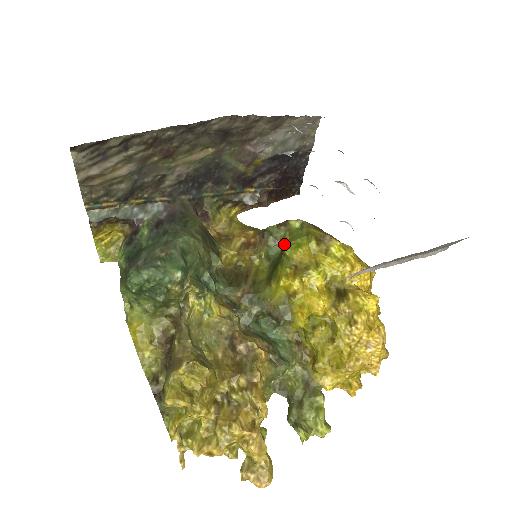
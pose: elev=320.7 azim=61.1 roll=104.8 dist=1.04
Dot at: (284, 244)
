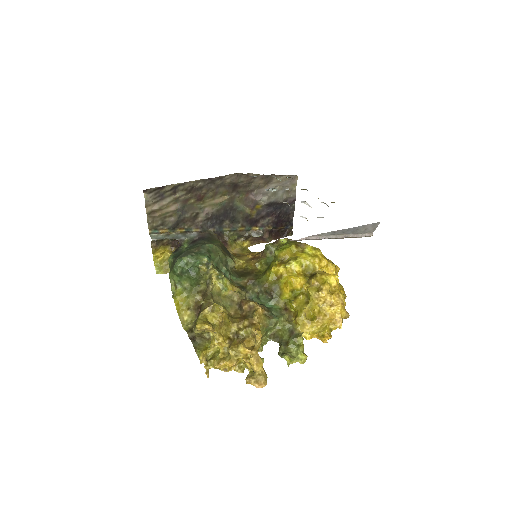
Dot at: occluded
